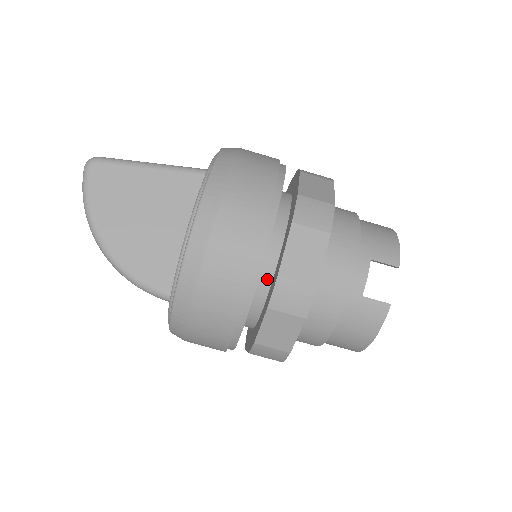
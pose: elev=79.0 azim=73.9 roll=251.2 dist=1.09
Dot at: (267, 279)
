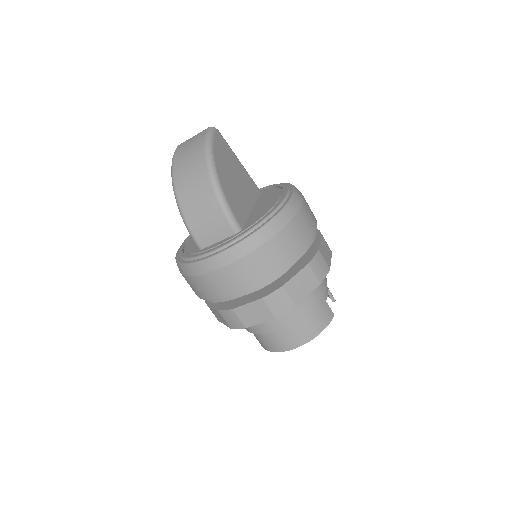
Dot at: occluded
